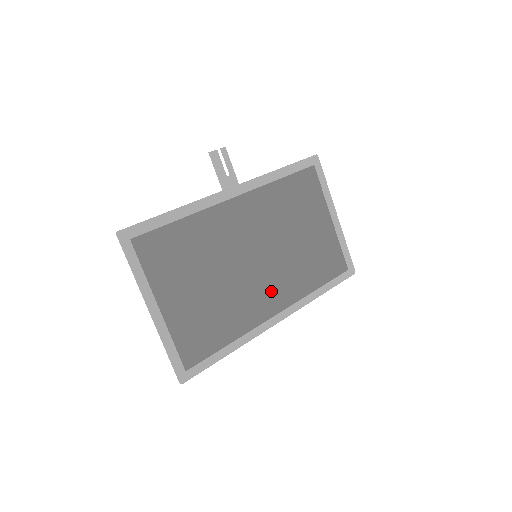
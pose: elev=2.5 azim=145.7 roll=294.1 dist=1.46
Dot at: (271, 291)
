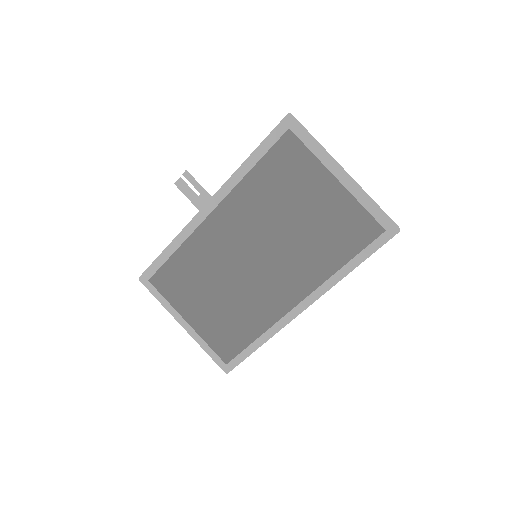
Dot at: (282, 285)
